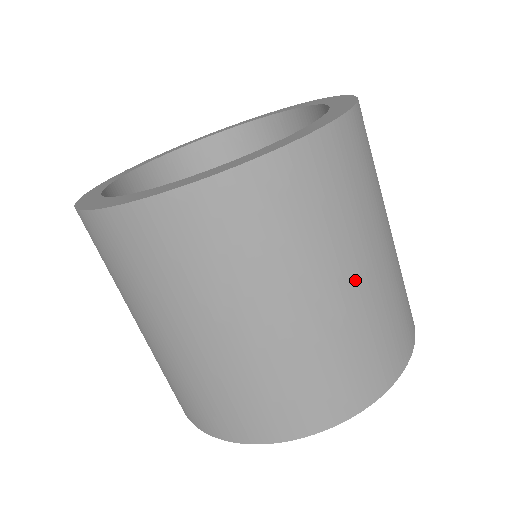
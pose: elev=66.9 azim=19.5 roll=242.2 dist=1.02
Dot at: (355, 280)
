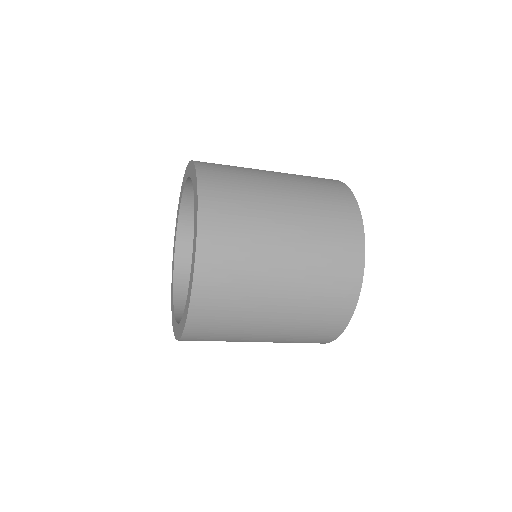
Dot at: occluded
